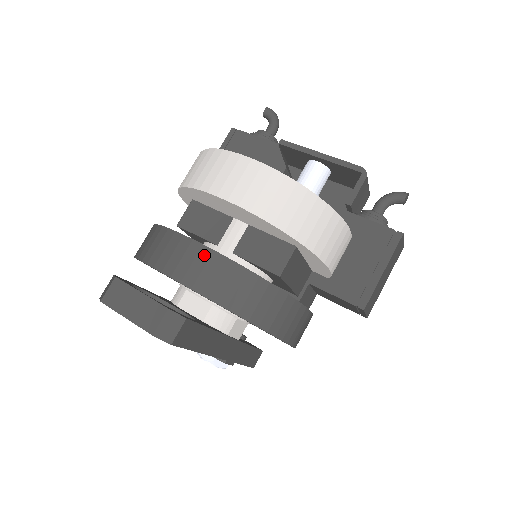
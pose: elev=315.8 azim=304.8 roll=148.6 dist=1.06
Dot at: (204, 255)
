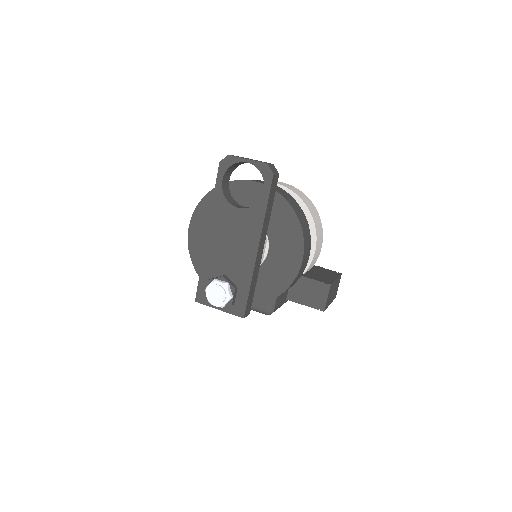
Dot at: occluded
